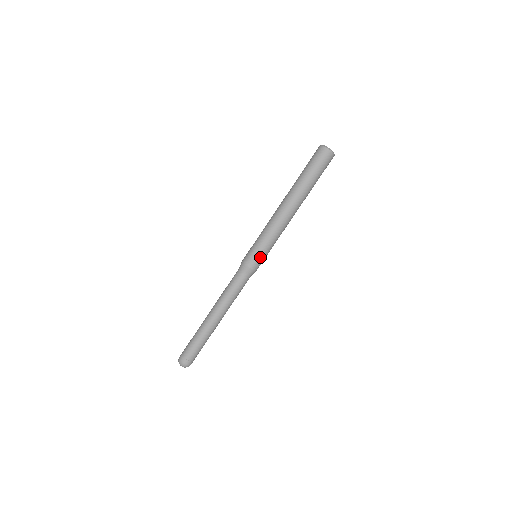
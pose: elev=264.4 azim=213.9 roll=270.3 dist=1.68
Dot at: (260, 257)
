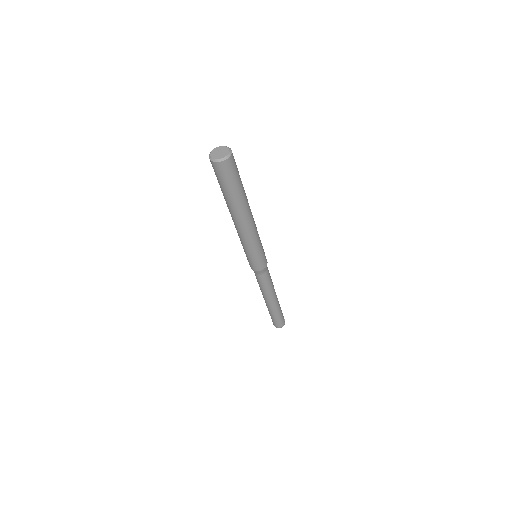
Dot at: (258, 261)
